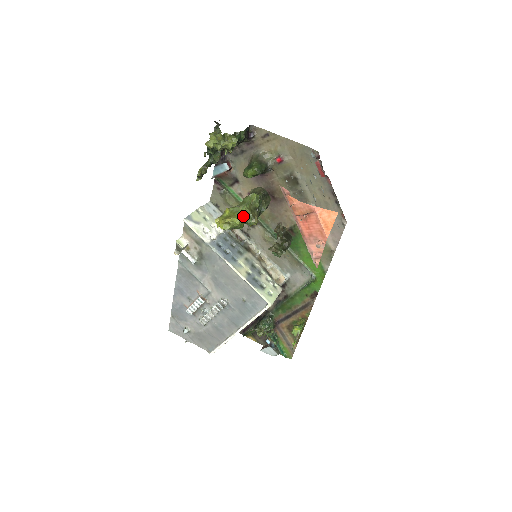
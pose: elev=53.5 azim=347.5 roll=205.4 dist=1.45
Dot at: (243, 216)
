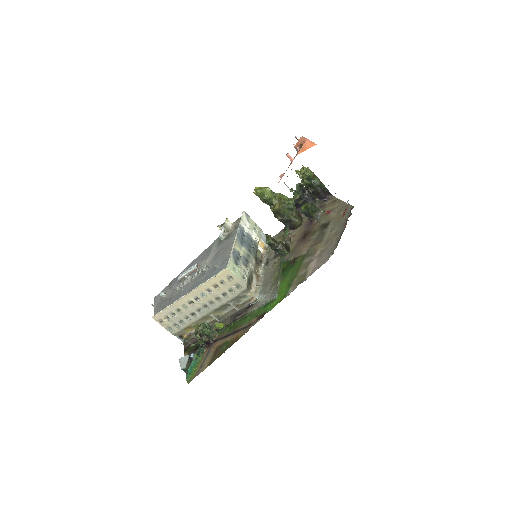
Dot at: (273, 193)
